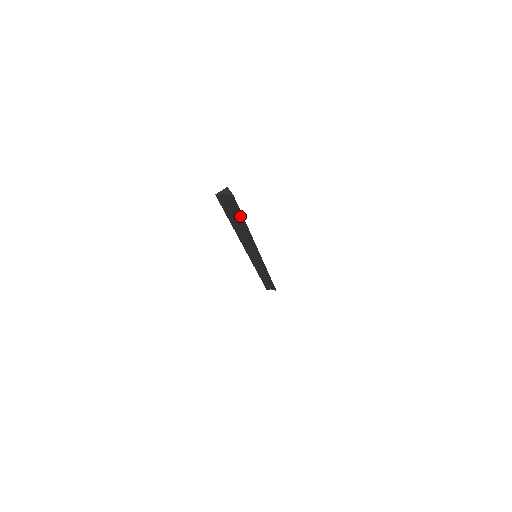
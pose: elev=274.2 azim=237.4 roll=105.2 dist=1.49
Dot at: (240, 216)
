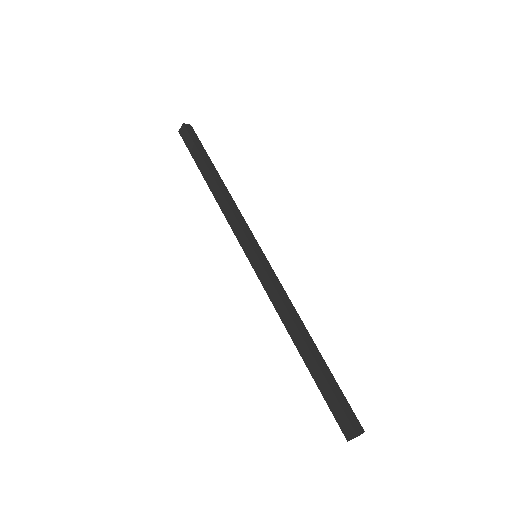
Dot at: (333, 383)
